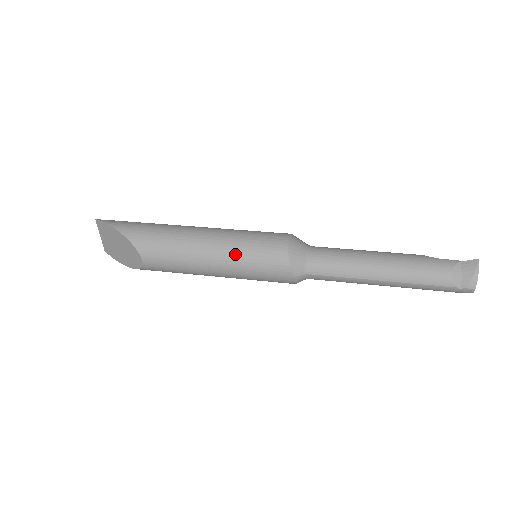
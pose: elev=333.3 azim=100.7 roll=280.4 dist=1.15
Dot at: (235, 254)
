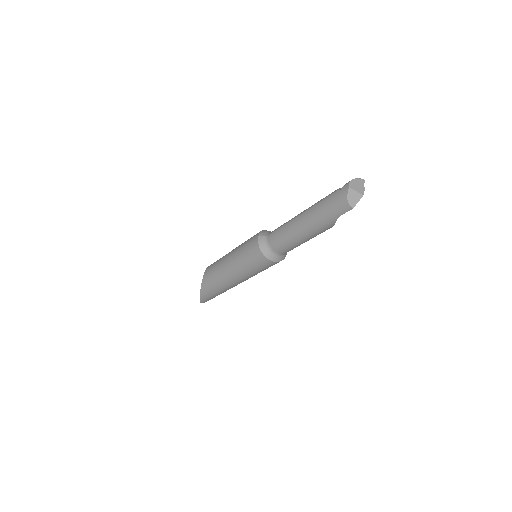
Dot at: occluded
